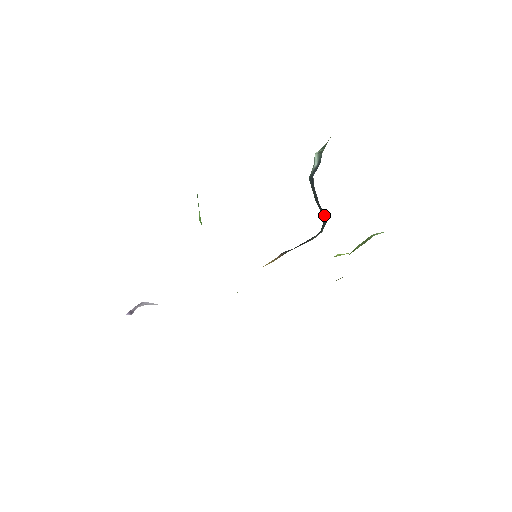
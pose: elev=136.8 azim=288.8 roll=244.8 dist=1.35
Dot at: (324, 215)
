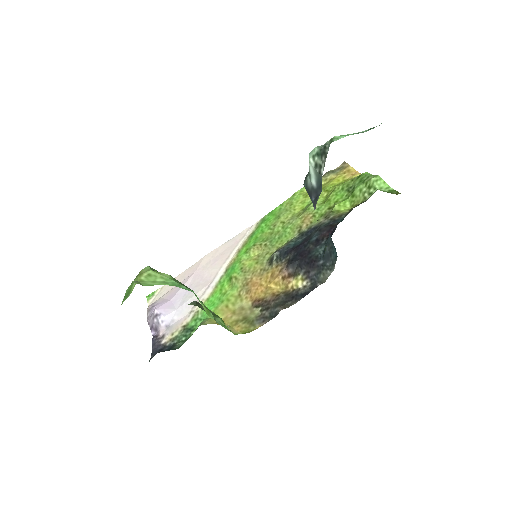
Dot at: occluded
